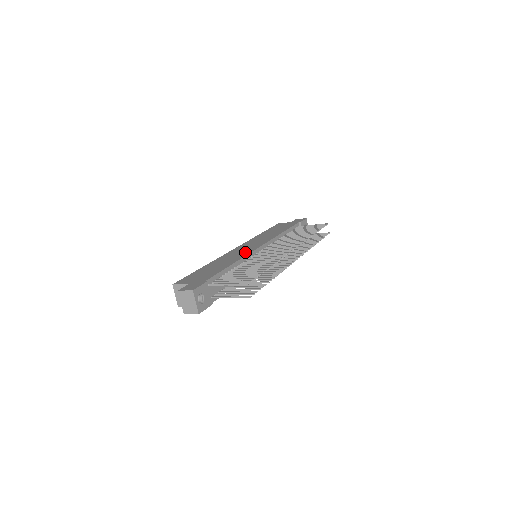
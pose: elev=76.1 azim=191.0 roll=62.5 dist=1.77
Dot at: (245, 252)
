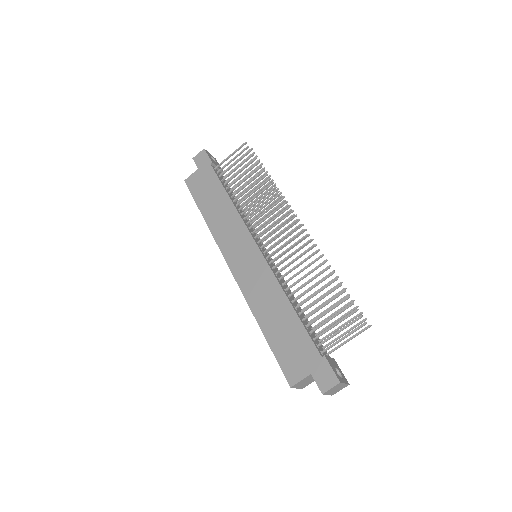
Dot at: (262, 271)
